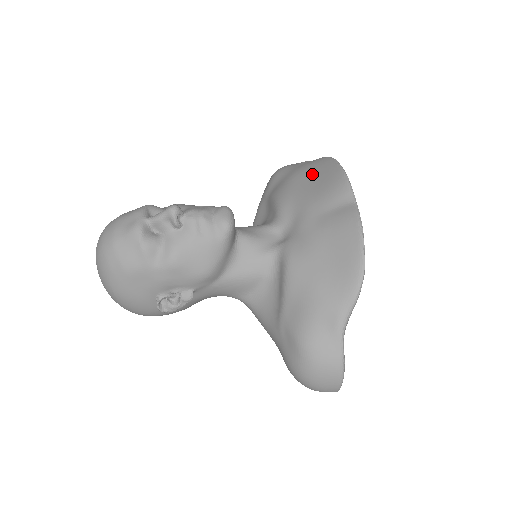
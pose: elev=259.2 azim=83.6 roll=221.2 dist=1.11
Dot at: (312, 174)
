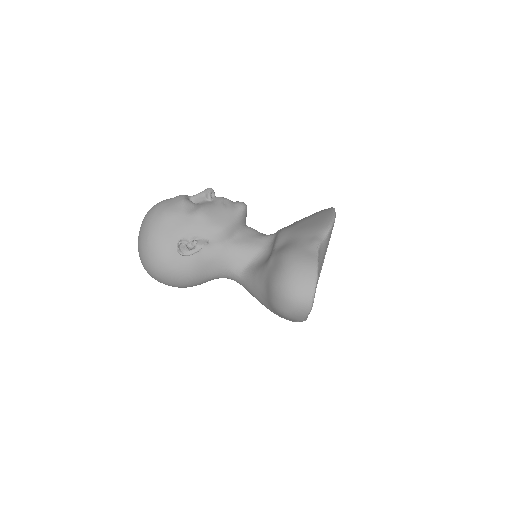
Dot at: occluded
